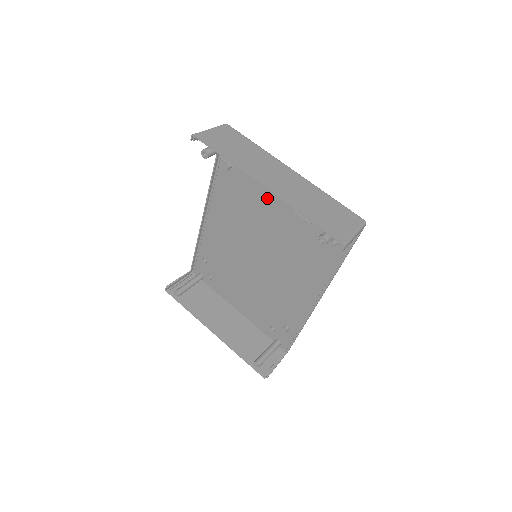
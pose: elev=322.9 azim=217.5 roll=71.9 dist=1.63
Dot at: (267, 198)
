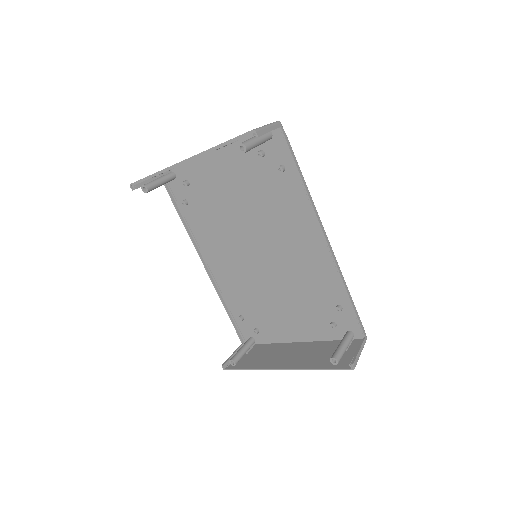
Dot at: (222, 195)
